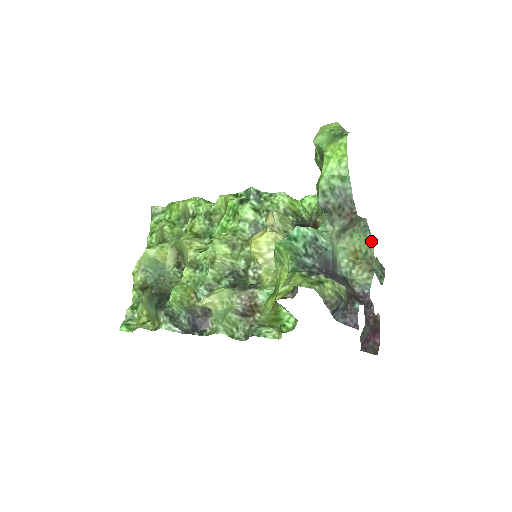
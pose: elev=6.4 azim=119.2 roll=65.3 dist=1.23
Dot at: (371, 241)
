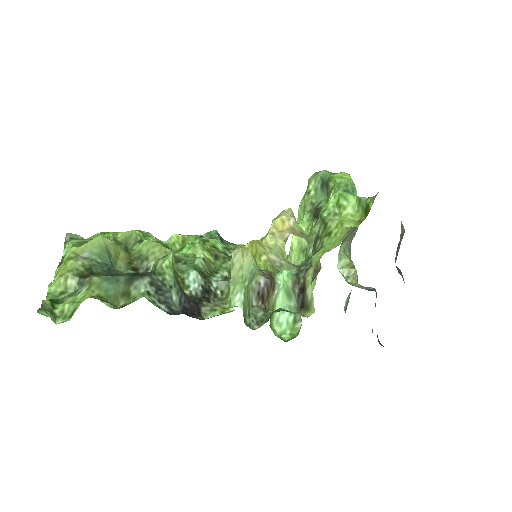
Dot at: occluded
